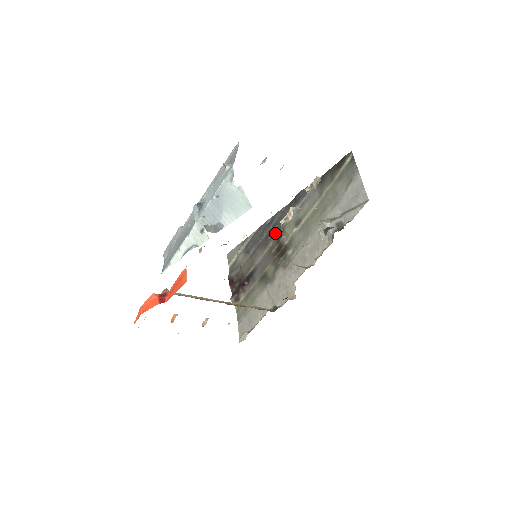
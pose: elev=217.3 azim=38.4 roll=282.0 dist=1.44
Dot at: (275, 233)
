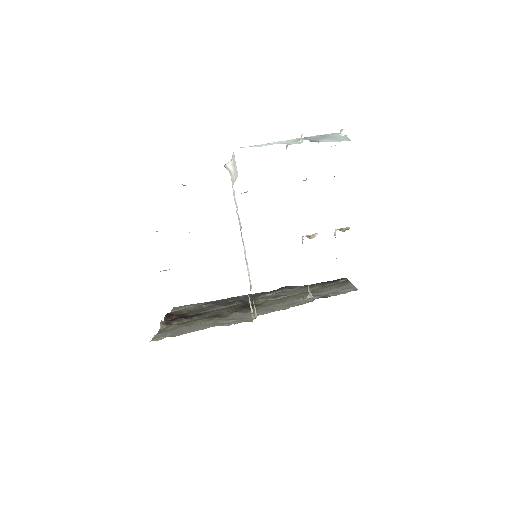
Dot at: (245, 300)
